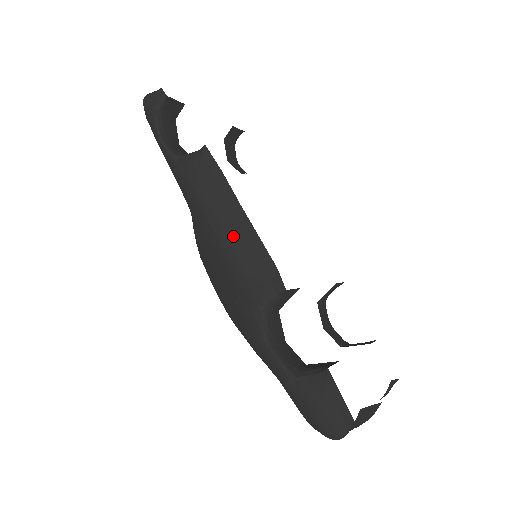
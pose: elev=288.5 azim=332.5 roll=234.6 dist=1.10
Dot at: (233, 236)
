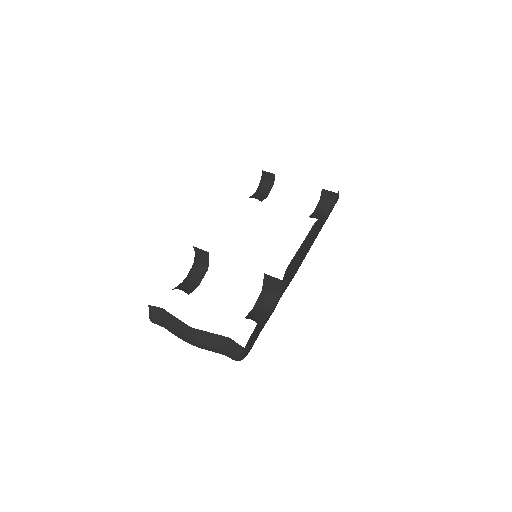
Dot at: occluded
